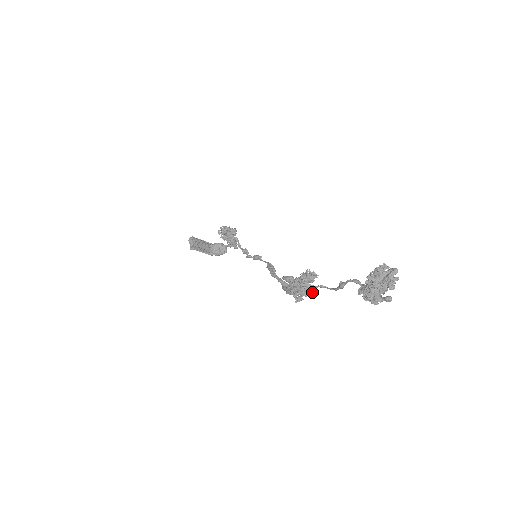
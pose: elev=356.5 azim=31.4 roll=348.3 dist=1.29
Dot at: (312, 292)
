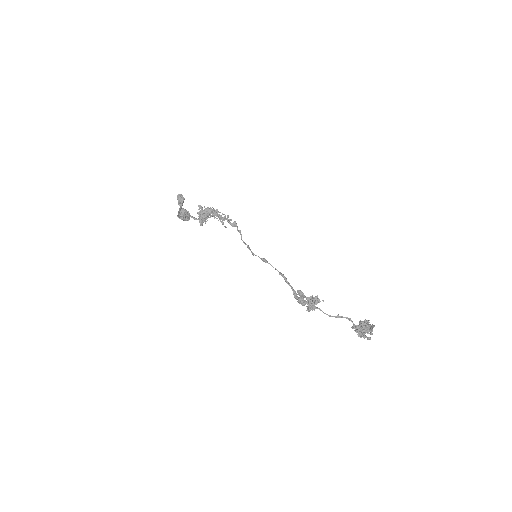
Dot at: occluded
